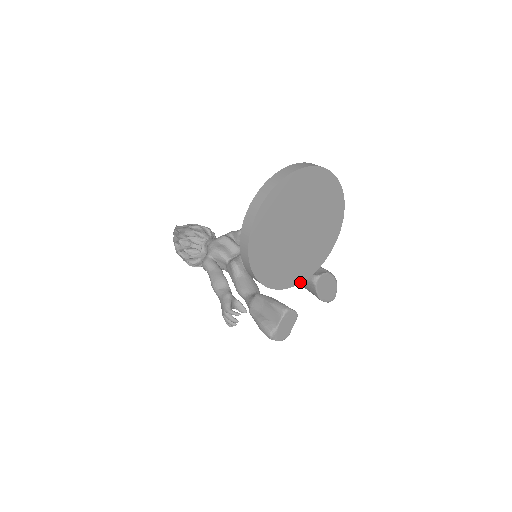
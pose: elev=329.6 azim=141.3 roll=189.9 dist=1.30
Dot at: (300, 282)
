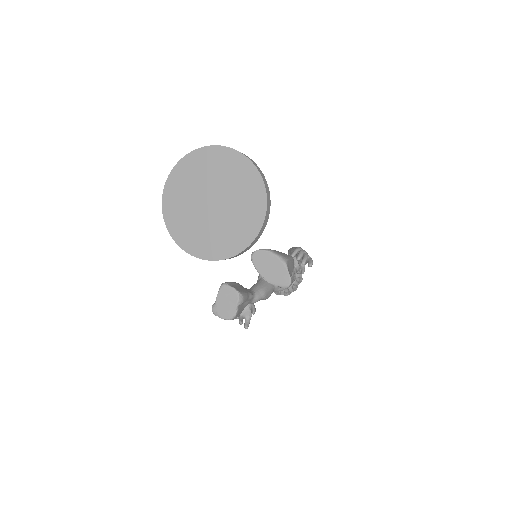
Dot at: (231, 256)
